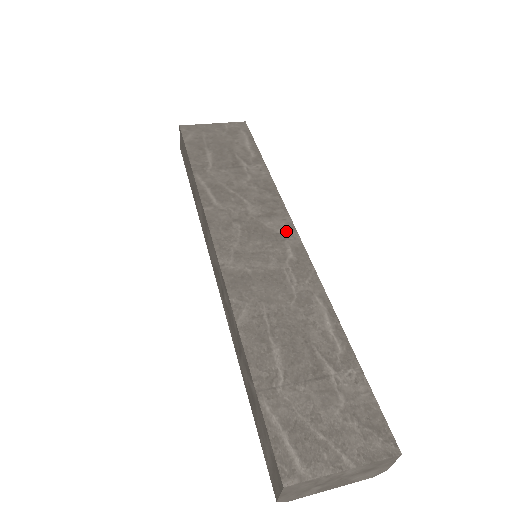
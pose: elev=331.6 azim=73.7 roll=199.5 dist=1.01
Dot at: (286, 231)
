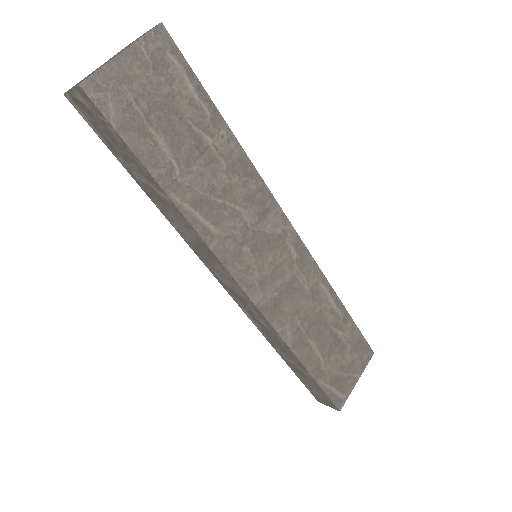
Dot at: (283, 228)
